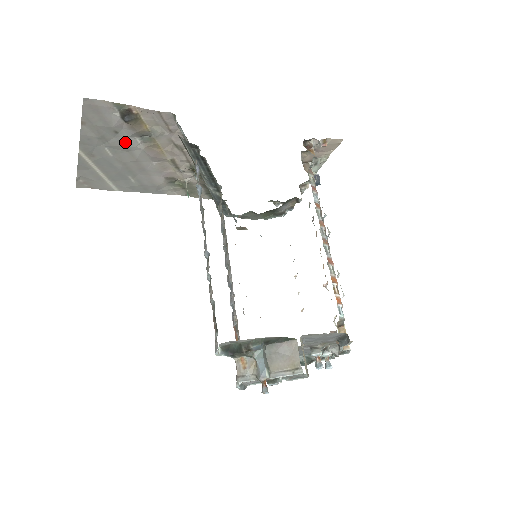
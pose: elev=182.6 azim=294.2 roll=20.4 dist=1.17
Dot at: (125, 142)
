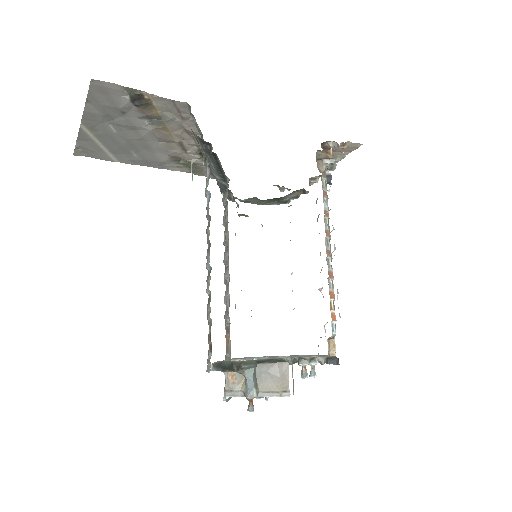
Dot at: (132, 122)
